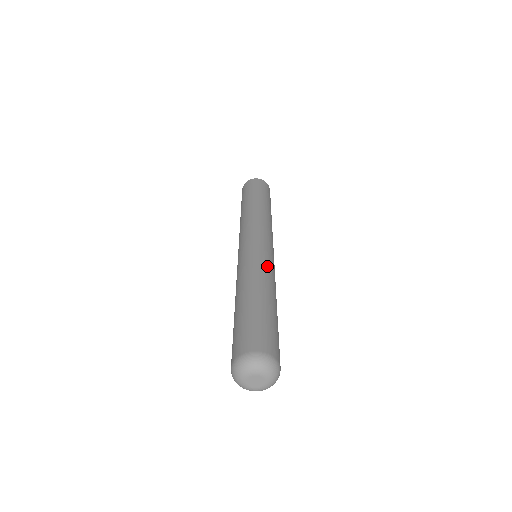
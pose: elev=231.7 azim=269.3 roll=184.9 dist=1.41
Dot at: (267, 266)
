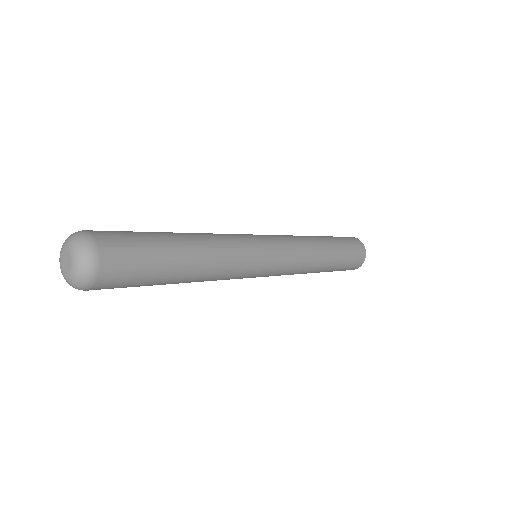
Dot at: occluded
